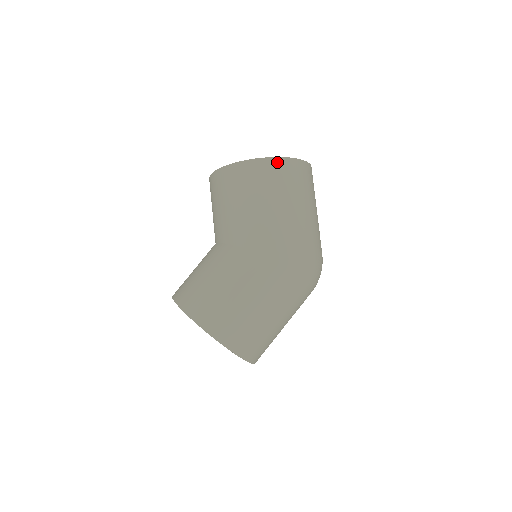
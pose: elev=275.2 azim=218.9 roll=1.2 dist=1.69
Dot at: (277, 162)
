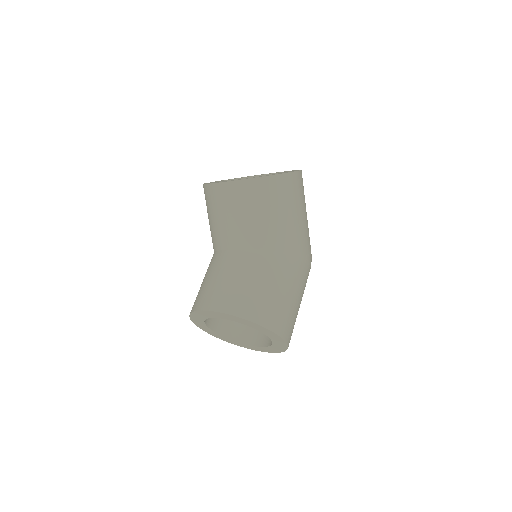
Dot at: (301, 175)
